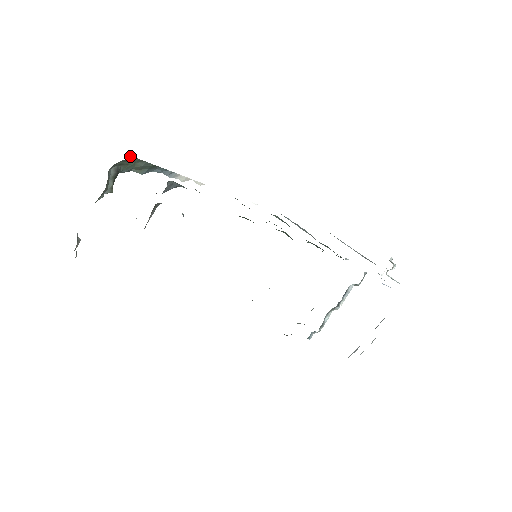
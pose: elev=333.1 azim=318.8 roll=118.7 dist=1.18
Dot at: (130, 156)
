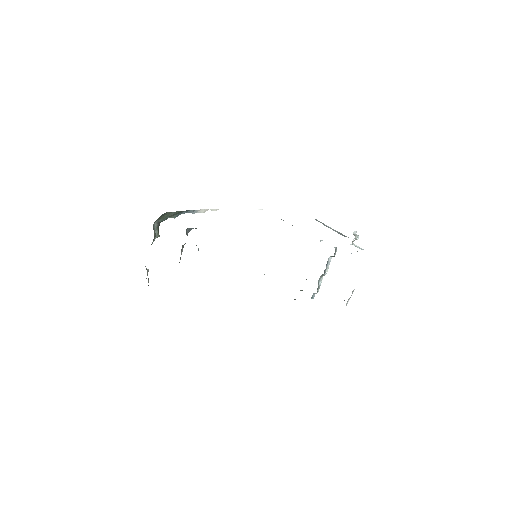
Dot at: occluded
